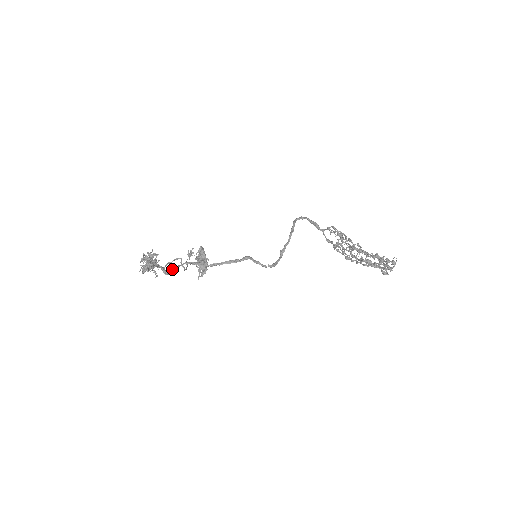
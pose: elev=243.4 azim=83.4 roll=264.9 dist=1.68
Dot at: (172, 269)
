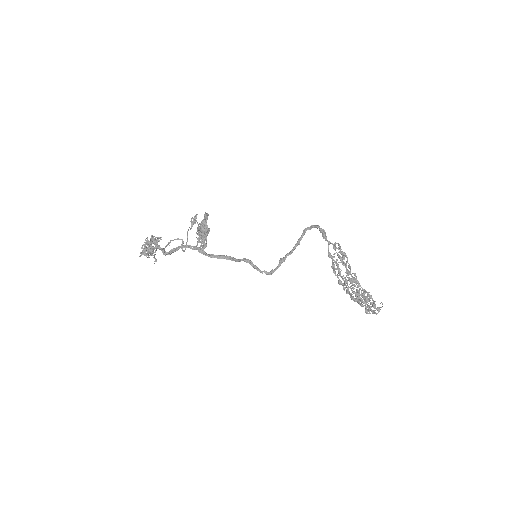
Dot at: (172, 249)
